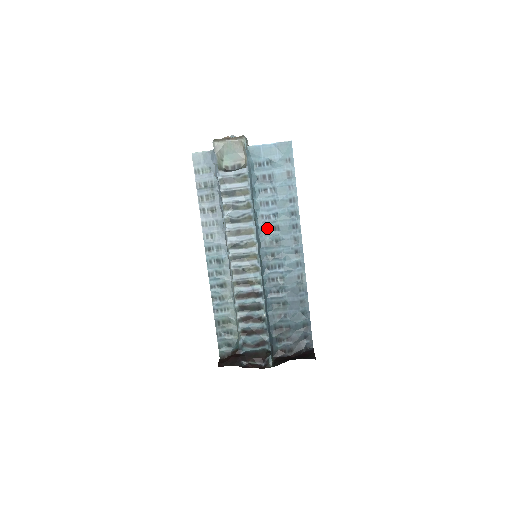
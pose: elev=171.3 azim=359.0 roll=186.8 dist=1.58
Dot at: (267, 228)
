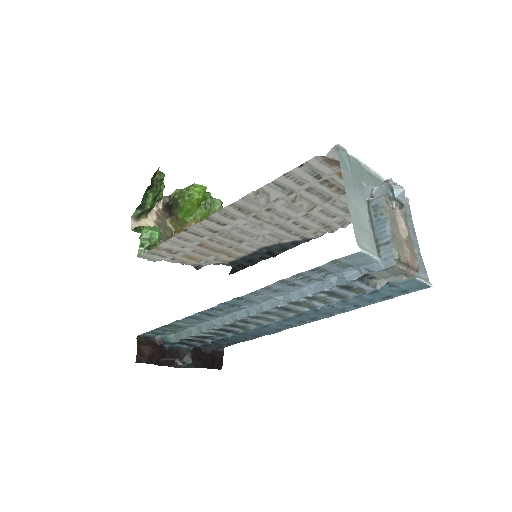
Dot at: occluded
